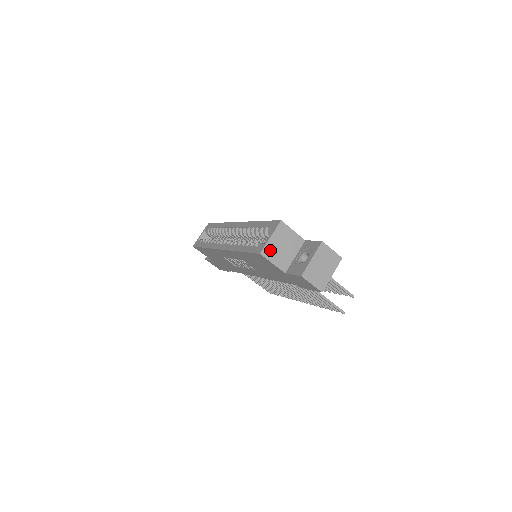
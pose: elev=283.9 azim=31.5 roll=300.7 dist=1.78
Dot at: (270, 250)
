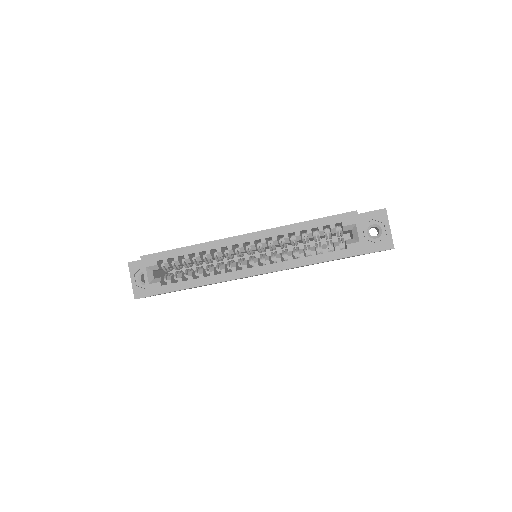
Dot at: occluded
